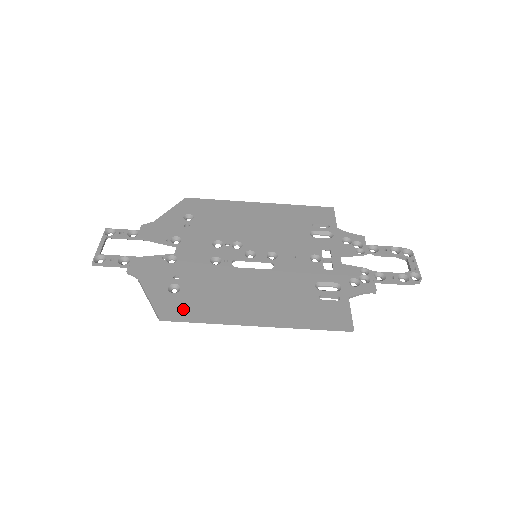
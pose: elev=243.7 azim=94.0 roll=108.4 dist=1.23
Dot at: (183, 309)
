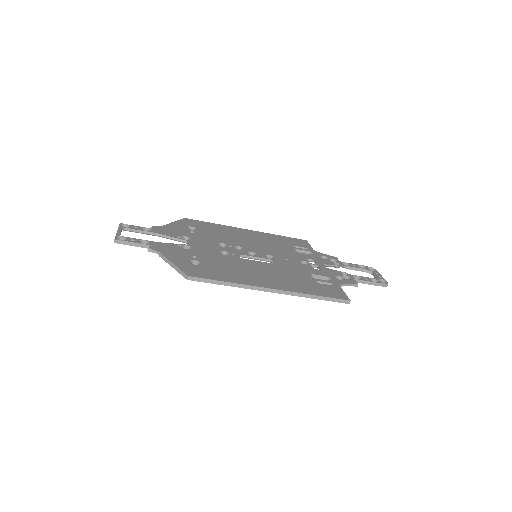
Dot at: (207, 274)
